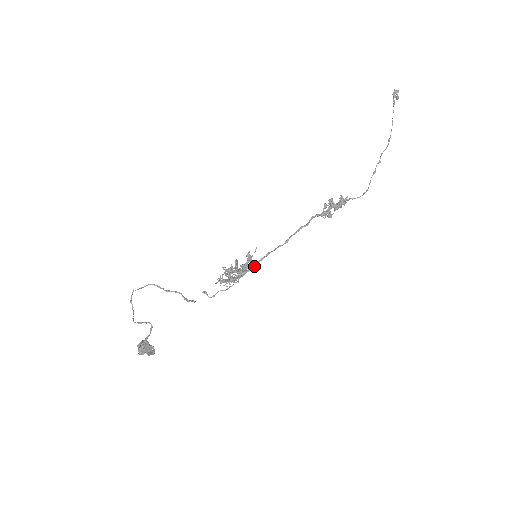
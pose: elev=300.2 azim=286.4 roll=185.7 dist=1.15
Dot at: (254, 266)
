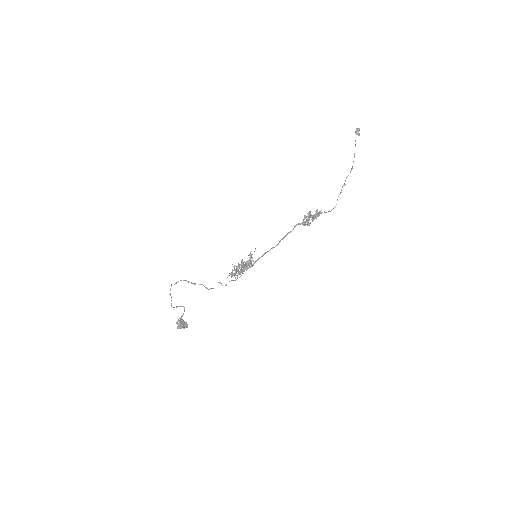
Dot at: occluded
